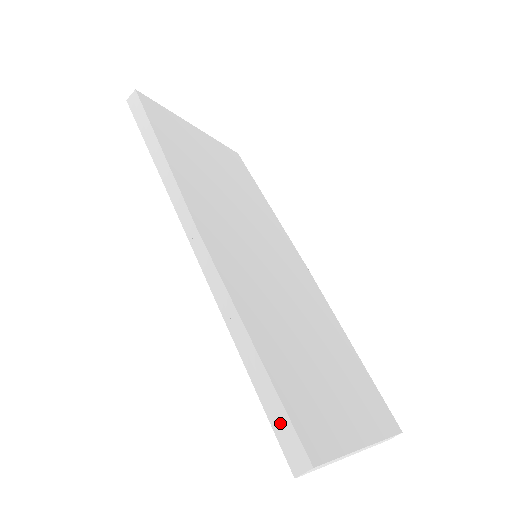
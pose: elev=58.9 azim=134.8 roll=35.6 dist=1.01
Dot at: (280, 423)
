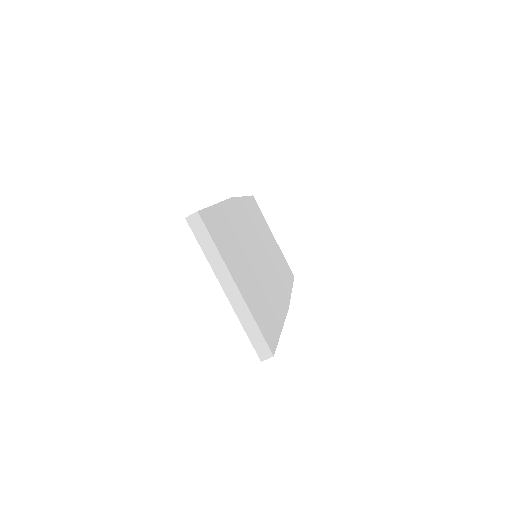
Dot at: occluded
